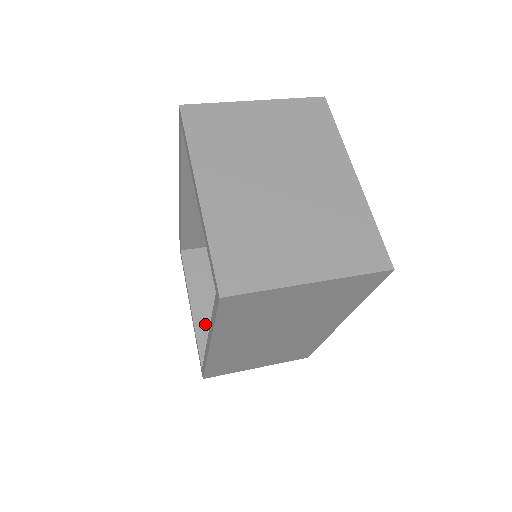
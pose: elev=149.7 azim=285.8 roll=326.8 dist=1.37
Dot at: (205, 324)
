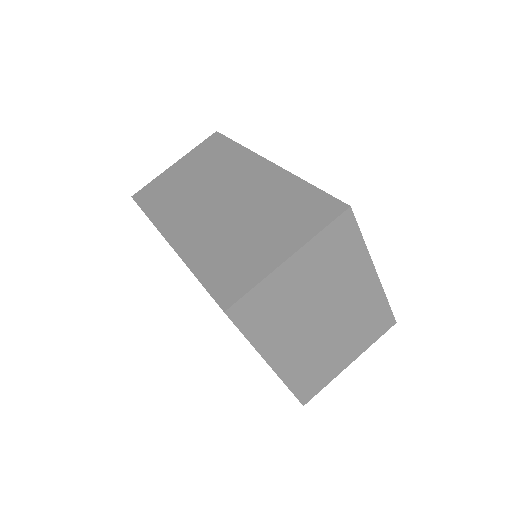
Dot at: occluded
